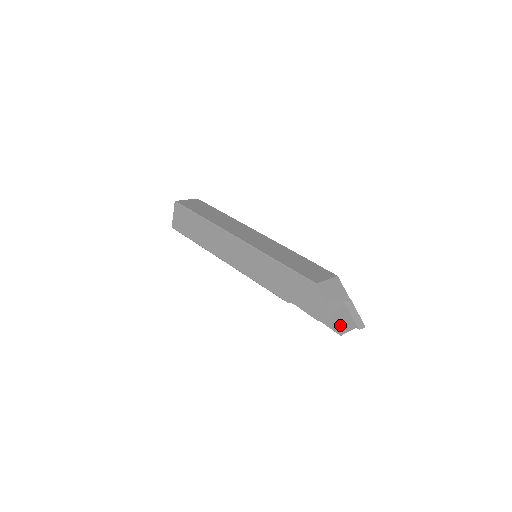
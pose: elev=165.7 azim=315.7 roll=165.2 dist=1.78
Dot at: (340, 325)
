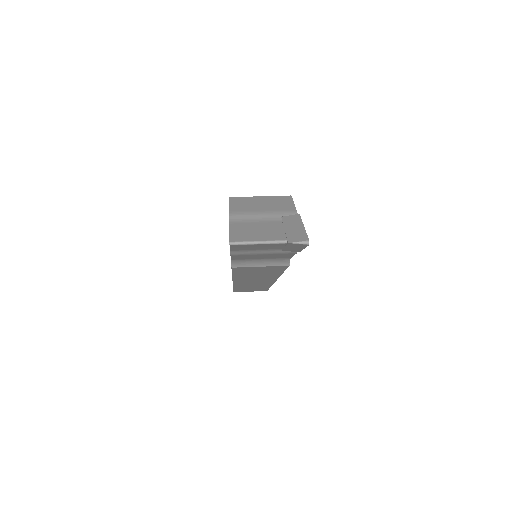
Dot at: (239, 234)
